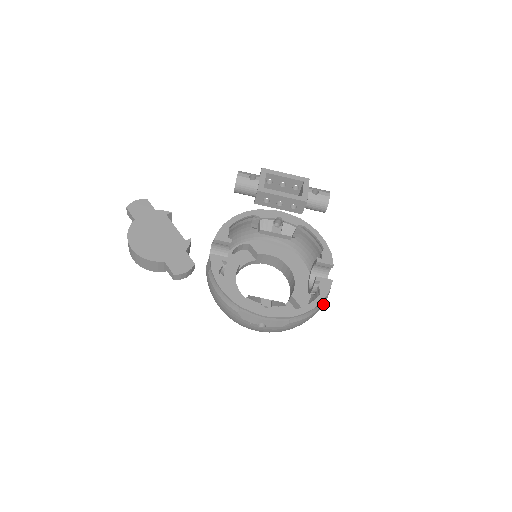
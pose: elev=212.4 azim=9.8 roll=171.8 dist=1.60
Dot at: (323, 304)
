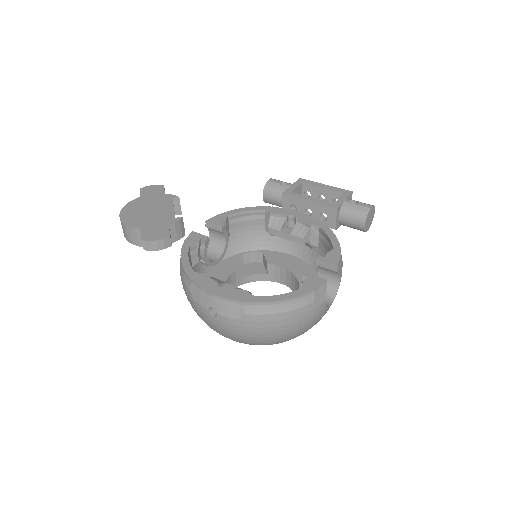
Dot at: (307, 309)
